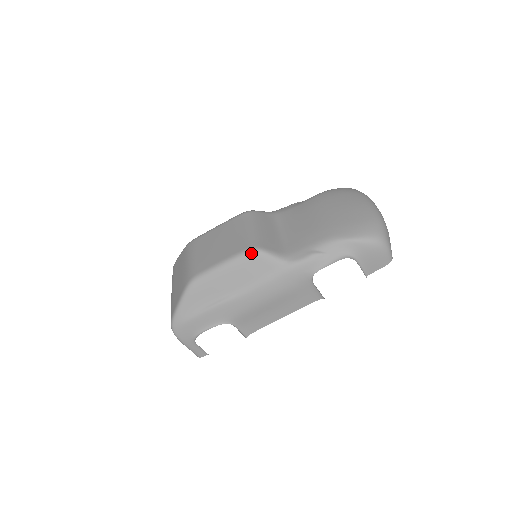
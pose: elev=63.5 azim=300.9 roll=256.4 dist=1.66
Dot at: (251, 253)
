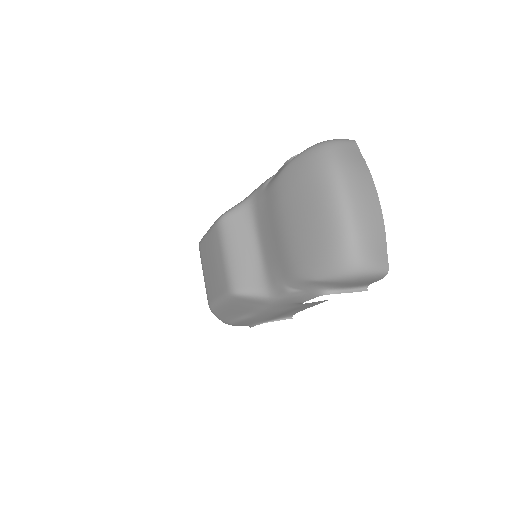
Dot at: (232, 297)
